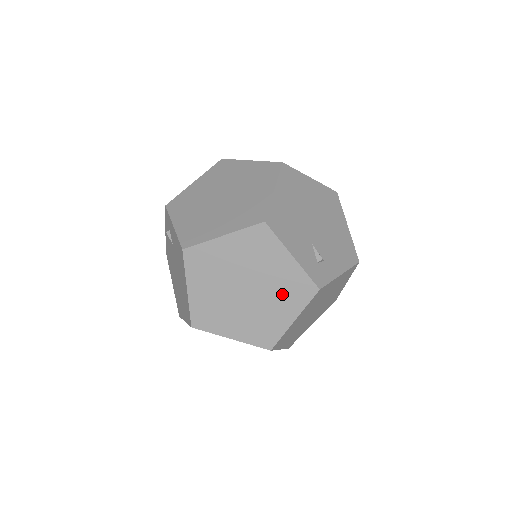
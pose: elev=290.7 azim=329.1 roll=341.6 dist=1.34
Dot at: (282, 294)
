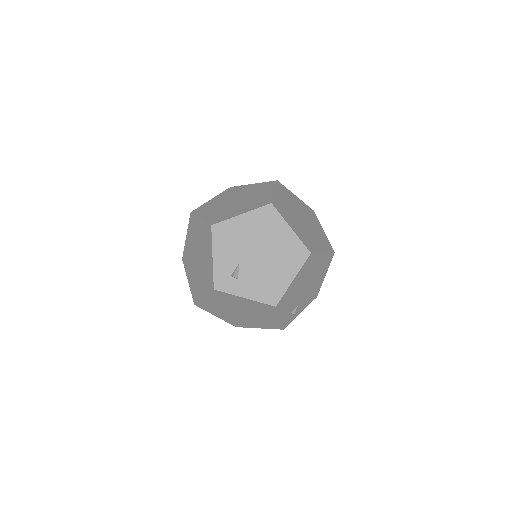
Dot at: (205, 276)
